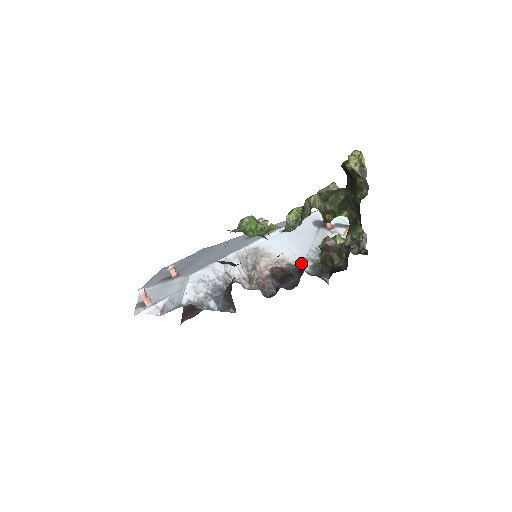
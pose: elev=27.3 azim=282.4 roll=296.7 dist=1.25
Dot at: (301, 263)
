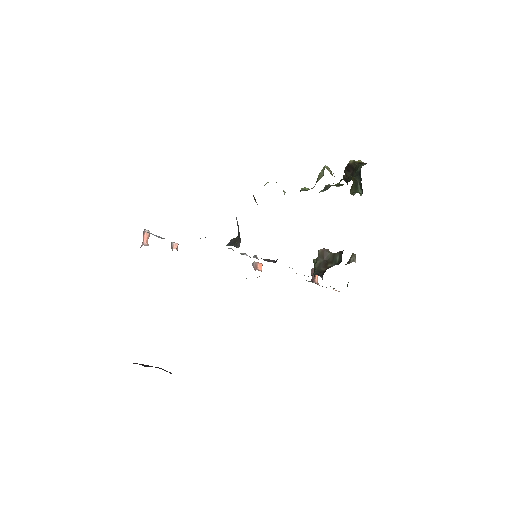
Dot at: occluded
